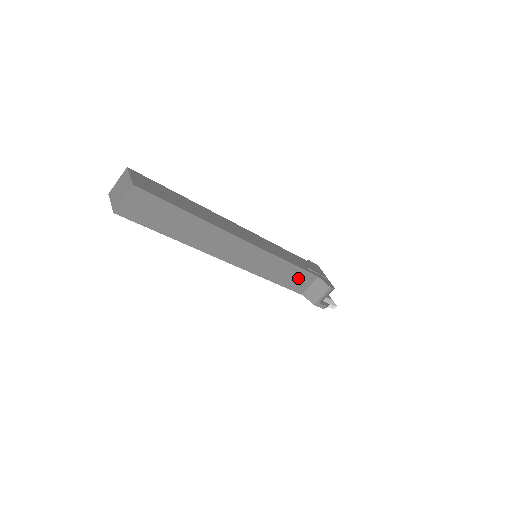
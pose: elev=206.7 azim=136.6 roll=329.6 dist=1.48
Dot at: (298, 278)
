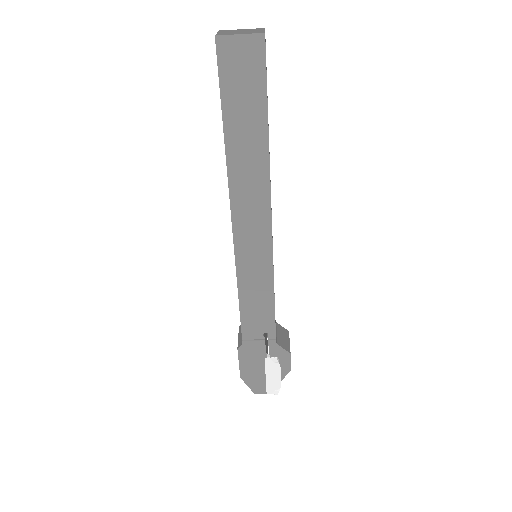
Dot at: occluded
